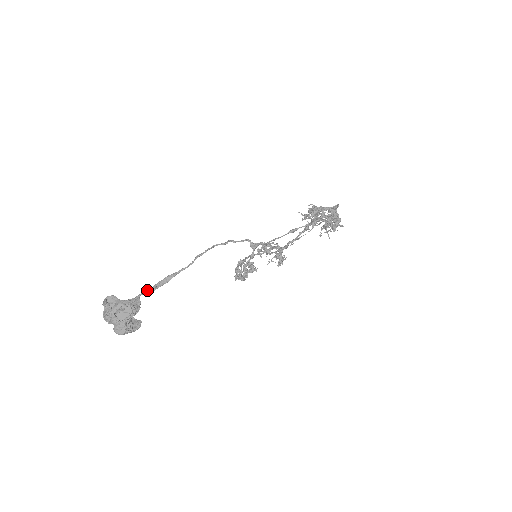
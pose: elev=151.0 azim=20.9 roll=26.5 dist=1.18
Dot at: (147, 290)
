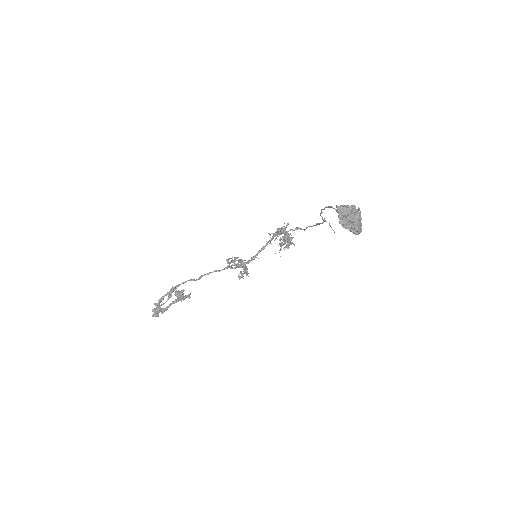
Dot at: occluded
